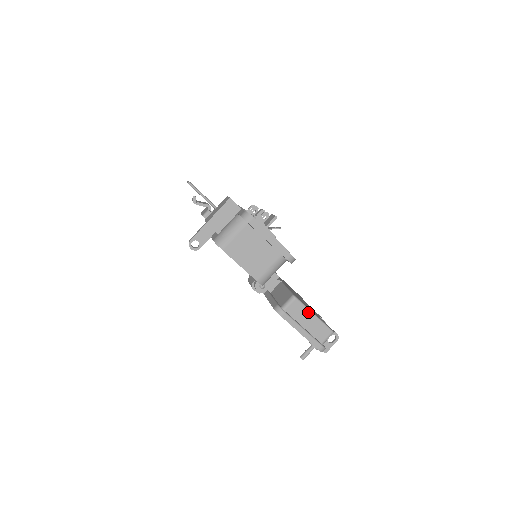
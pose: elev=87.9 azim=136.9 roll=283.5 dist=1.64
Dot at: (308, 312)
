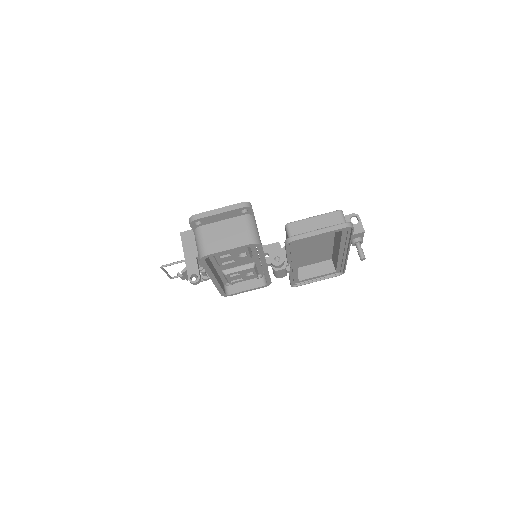
Dot at: (307, 220)
